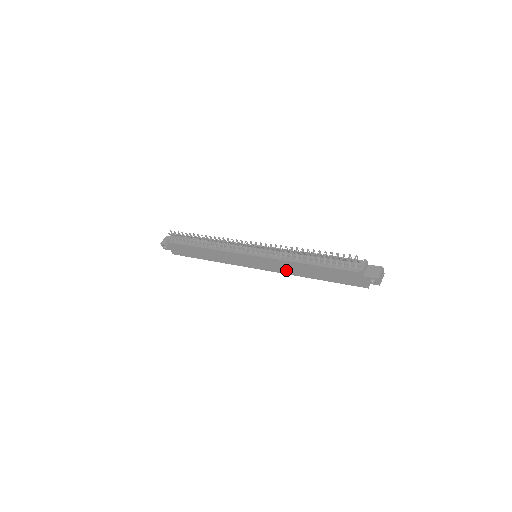
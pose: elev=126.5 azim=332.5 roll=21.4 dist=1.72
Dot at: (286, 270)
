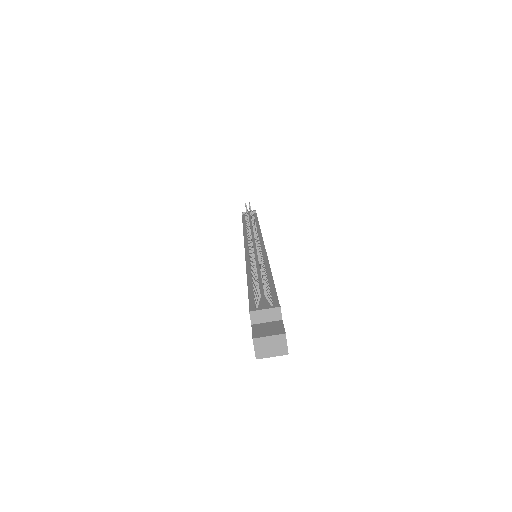
Dot at: occluded
